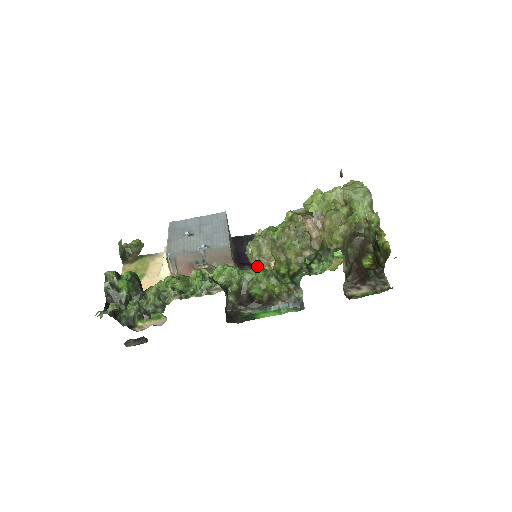
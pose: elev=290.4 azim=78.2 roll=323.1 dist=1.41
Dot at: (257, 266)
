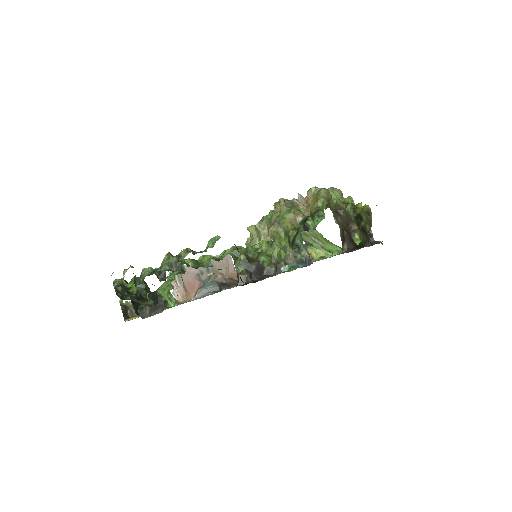
Dot at: occluded
